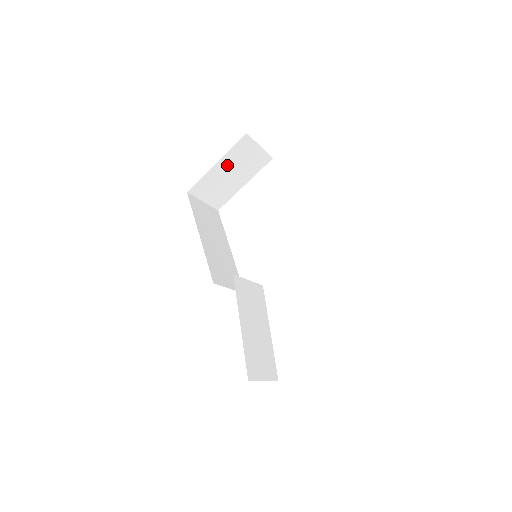
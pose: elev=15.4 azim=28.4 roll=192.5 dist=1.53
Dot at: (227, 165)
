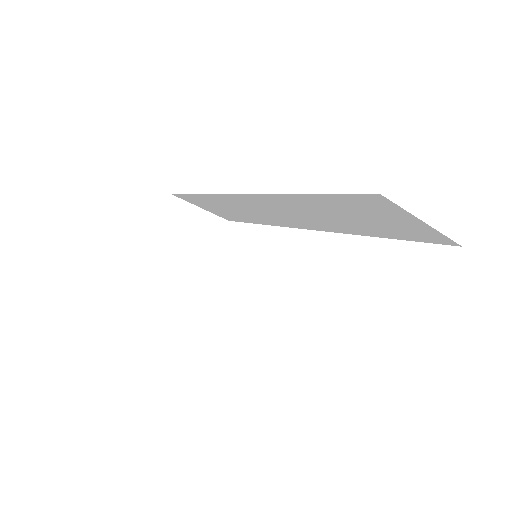
Dot at: (177, 241)
